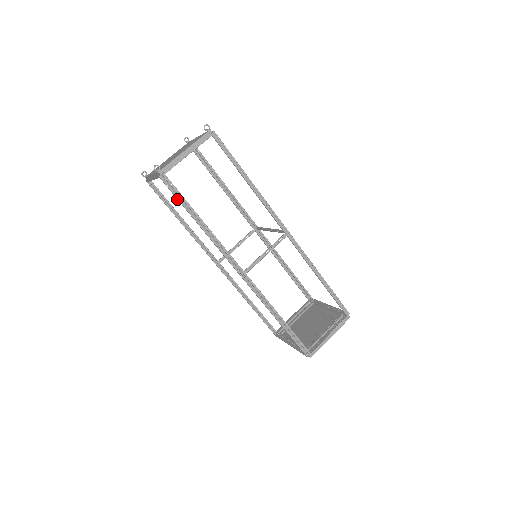
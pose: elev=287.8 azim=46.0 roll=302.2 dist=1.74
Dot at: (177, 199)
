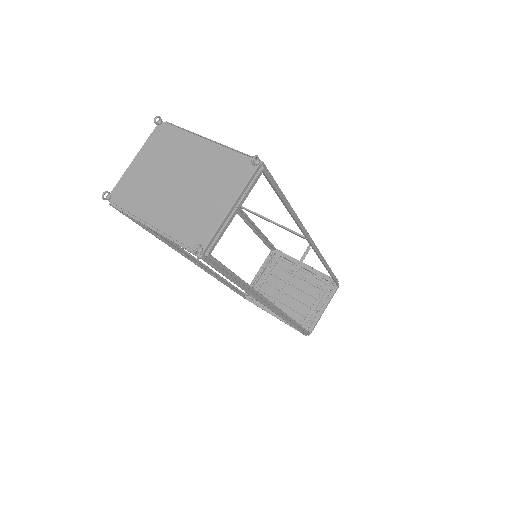
Dot at: (218, 271)
